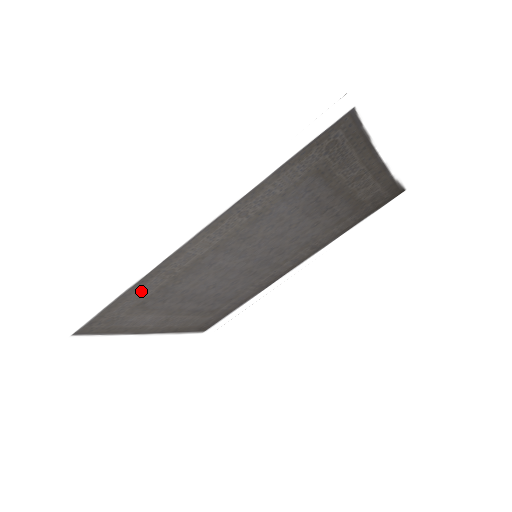
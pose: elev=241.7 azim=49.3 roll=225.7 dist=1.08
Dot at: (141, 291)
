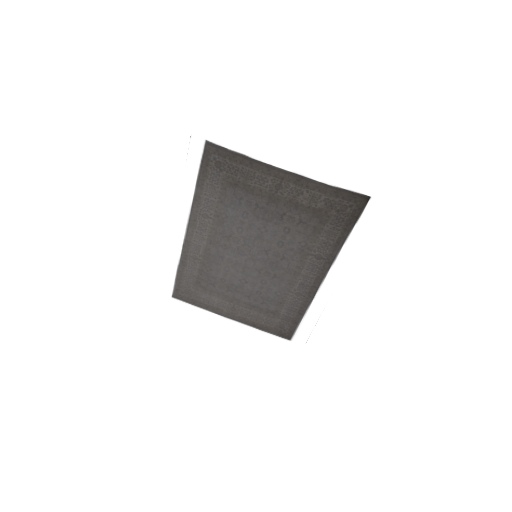
Dot at: (189, 270)
